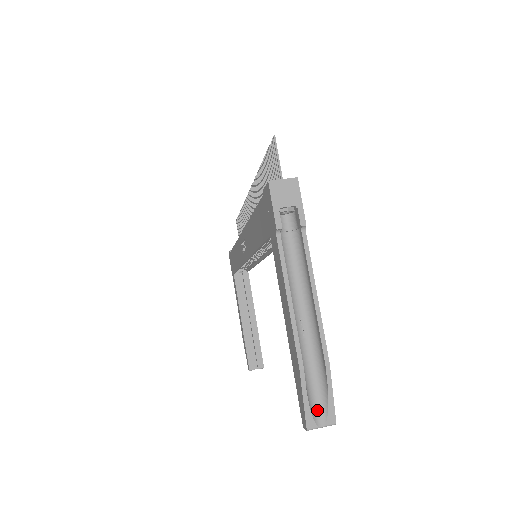
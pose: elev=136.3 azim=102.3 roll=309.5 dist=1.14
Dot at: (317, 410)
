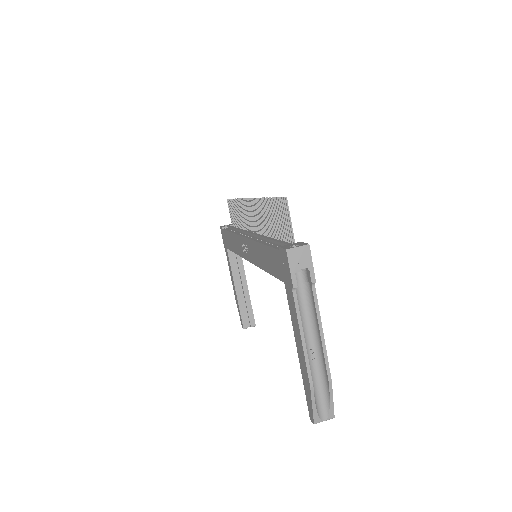
Dot at: (321, 410)
